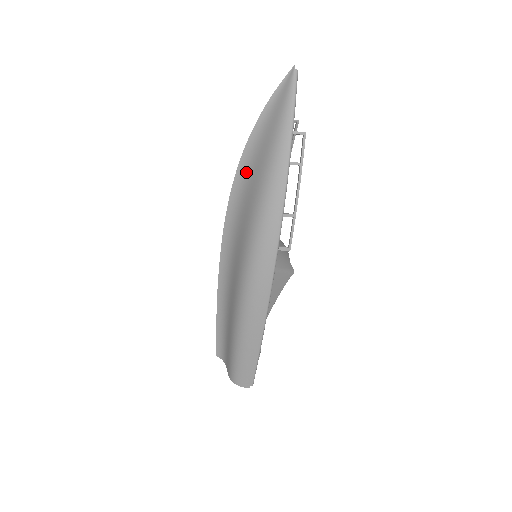
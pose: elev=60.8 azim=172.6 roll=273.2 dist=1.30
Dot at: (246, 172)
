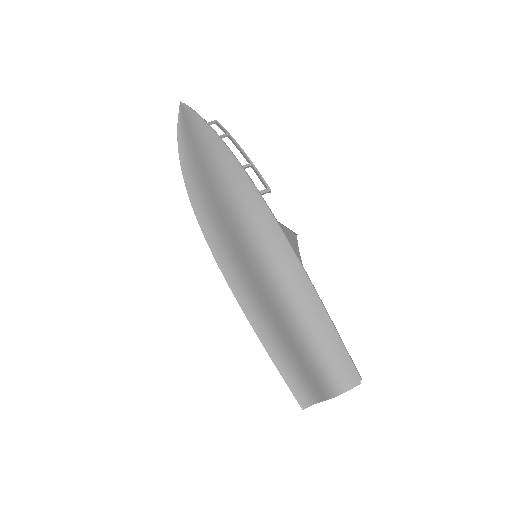
Dot at: (194, 181)
